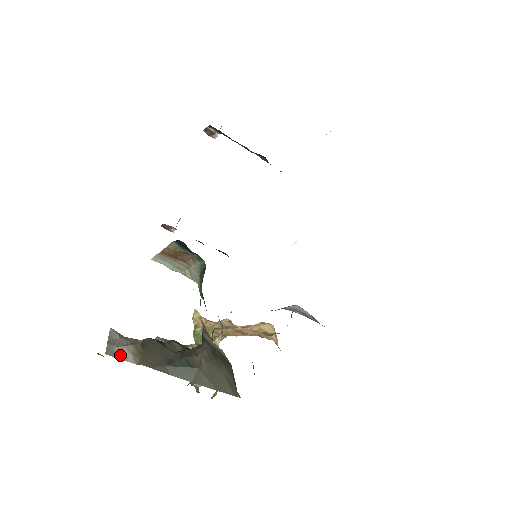
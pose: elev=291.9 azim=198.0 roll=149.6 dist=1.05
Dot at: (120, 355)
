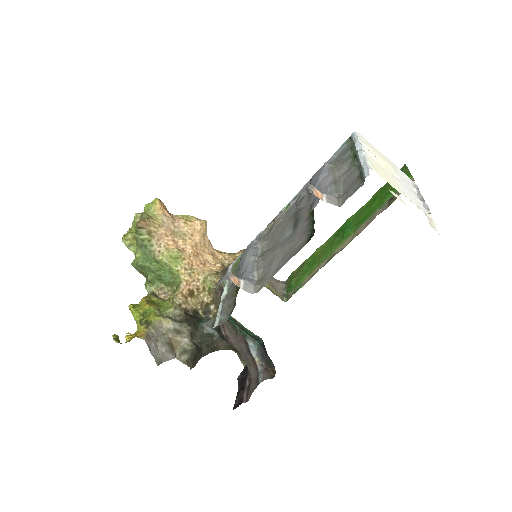
Dot at: (165, 359)
